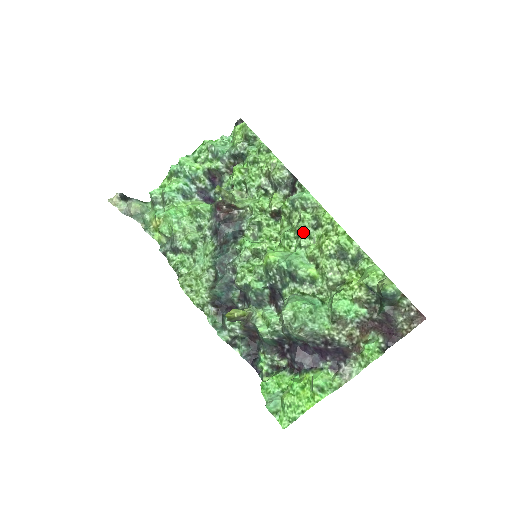
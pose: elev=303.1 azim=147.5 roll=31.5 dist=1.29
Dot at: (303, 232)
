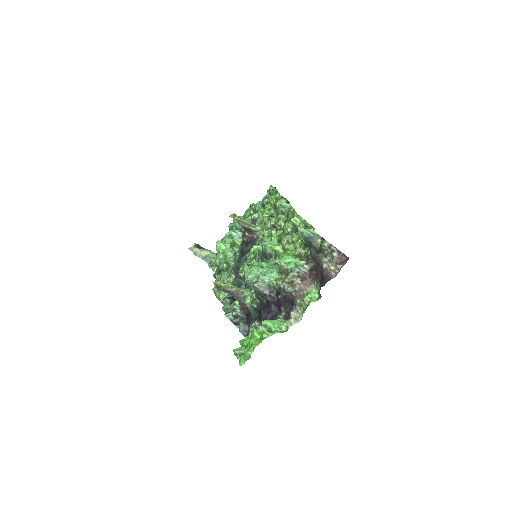
Dot at: (278, 227)
